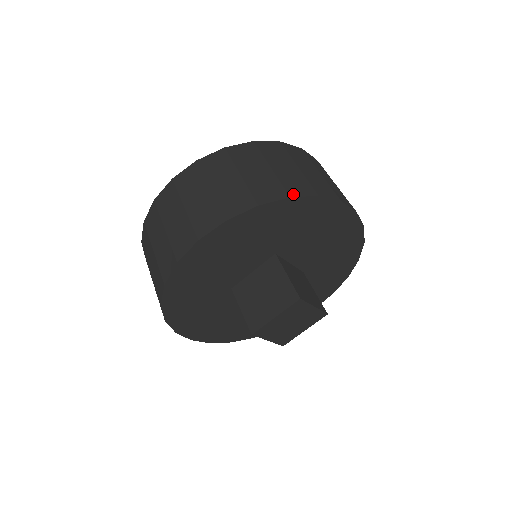
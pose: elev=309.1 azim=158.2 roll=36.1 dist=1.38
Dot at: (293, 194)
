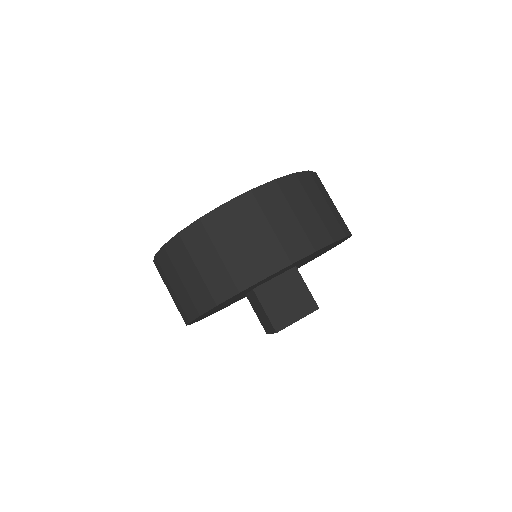
Dot at: (219, 301)
